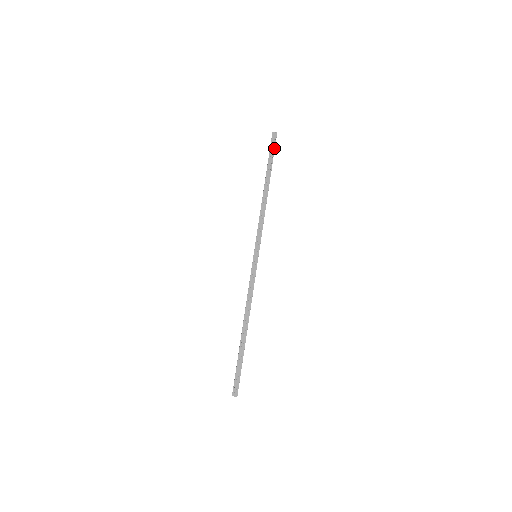
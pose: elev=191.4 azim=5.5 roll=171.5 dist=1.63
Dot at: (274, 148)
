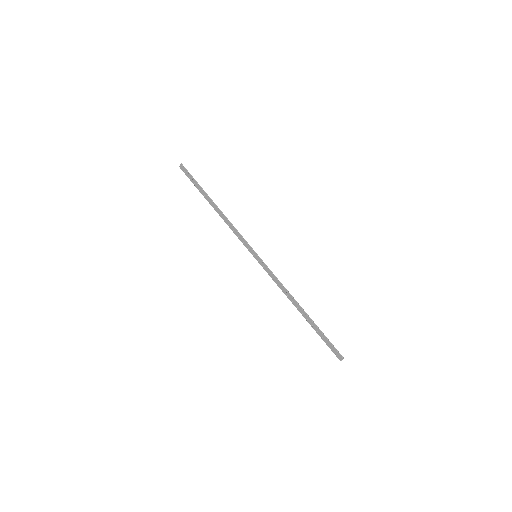
Dot at: (190, 176)
